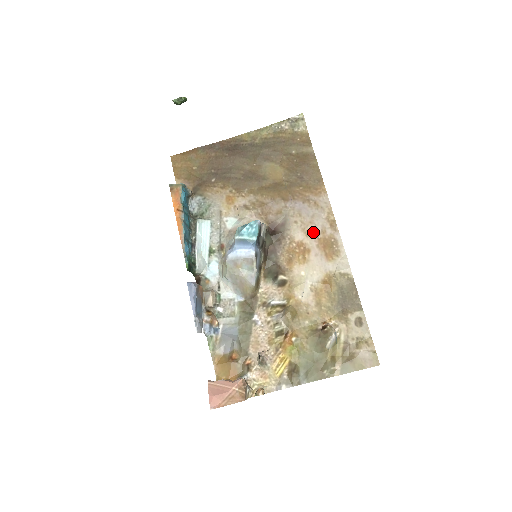
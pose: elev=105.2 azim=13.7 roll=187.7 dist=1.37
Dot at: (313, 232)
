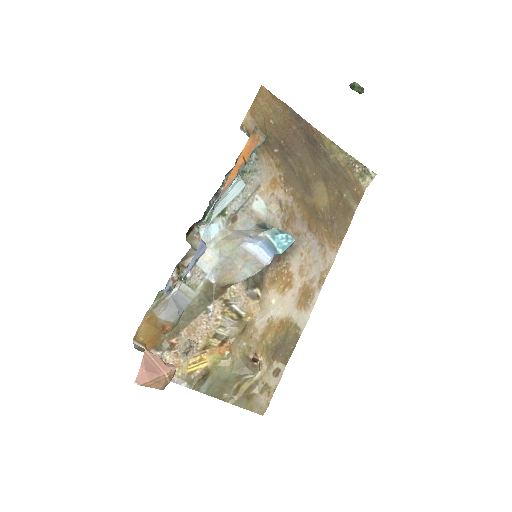
Dot at: (306, 275)
